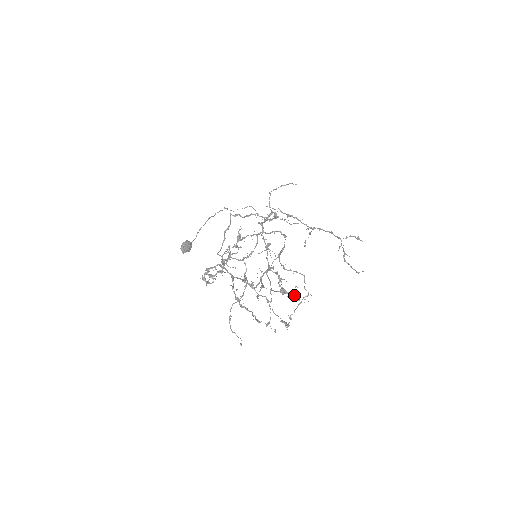
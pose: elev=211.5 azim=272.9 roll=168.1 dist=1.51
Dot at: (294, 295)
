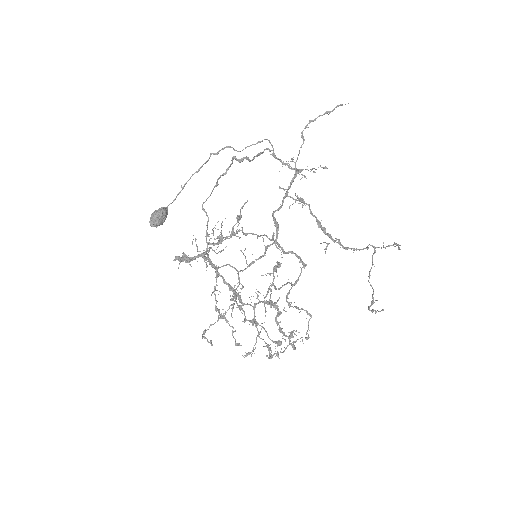
Dot at: (290, 337)
